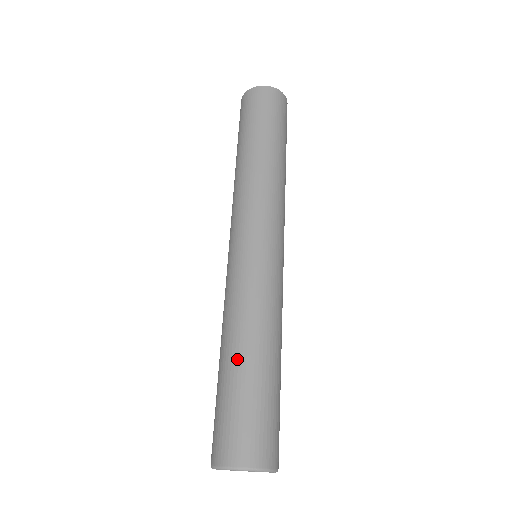
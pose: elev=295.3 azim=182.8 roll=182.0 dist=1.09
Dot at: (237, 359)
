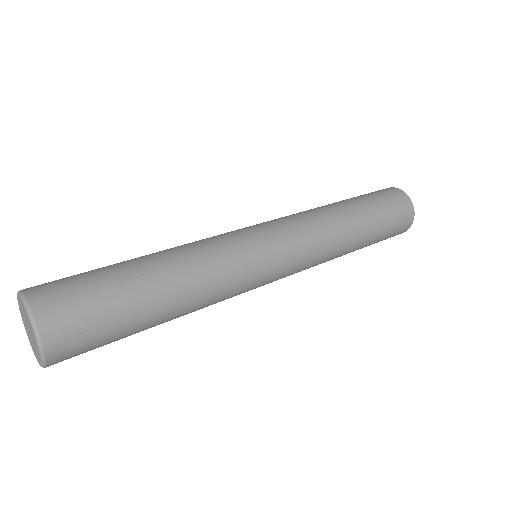
Dot at: (134, 258)
